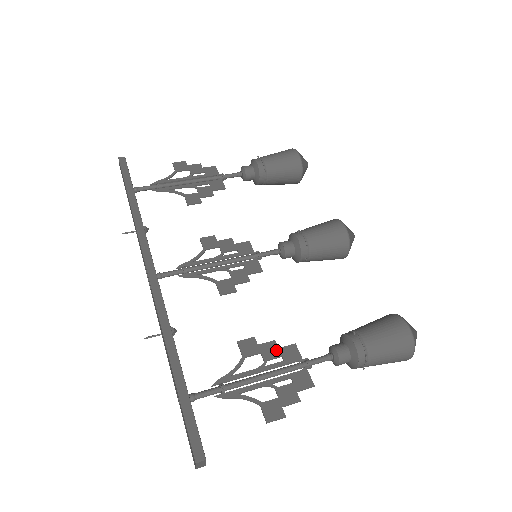
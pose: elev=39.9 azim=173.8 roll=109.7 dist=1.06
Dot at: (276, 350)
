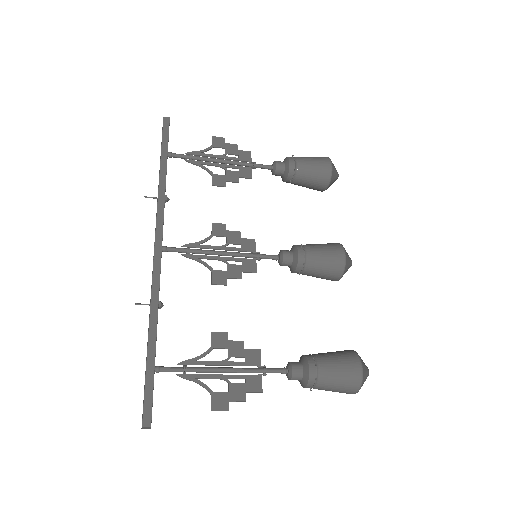
Dot at: (242, 350)
